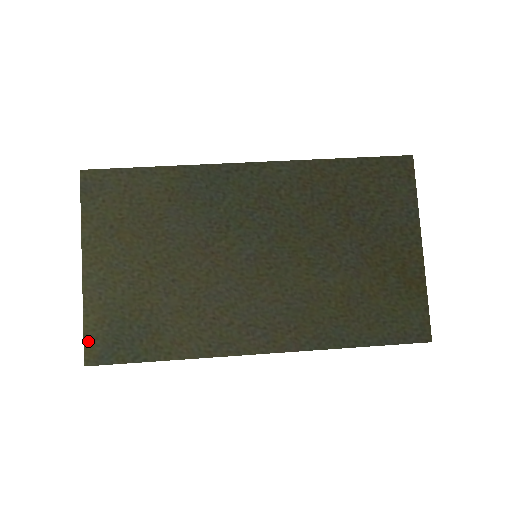
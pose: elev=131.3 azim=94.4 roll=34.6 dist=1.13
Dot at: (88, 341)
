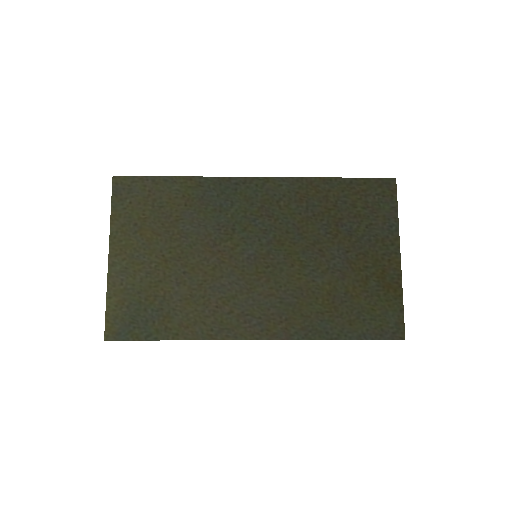
Dot at: (109, 319)
